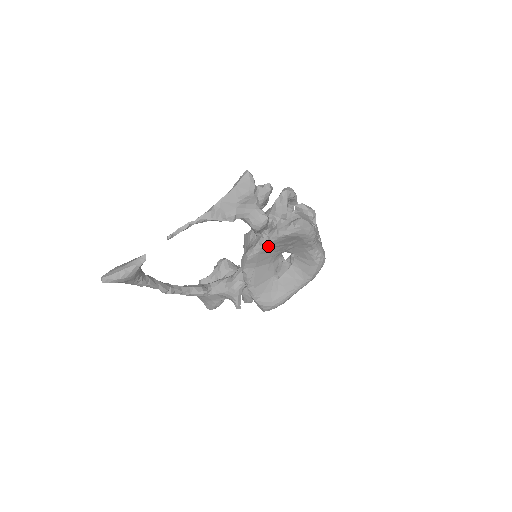
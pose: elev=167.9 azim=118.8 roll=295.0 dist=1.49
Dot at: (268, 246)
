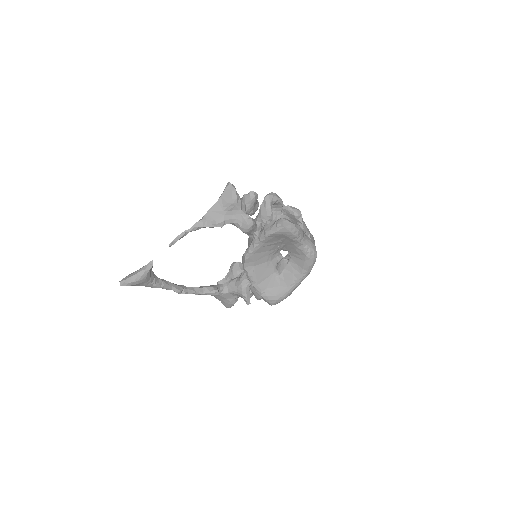
Dot at: (260, 246)
